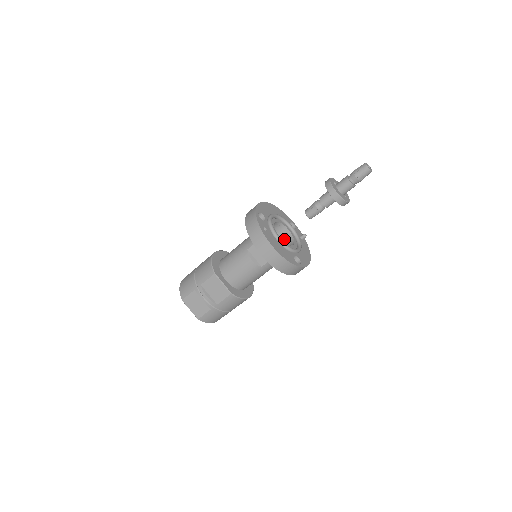
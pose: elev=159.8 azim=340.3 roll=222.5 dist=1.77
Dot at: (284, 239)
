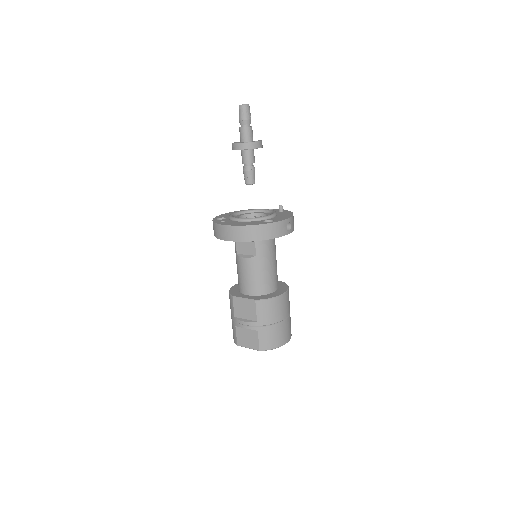
Dot at: occluded
